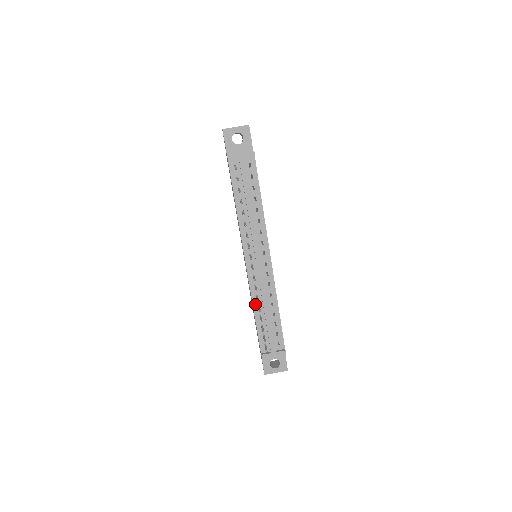
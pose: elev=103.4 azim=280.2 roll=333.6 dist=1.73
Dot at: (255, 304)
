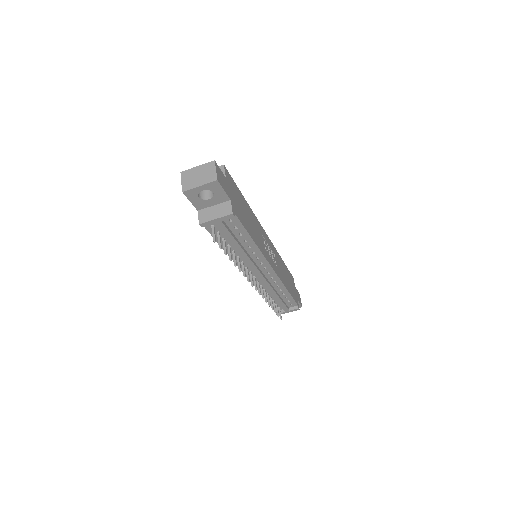
Dot at: occluded
